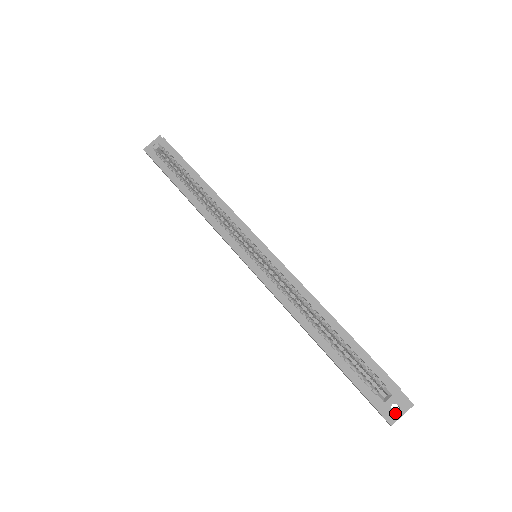
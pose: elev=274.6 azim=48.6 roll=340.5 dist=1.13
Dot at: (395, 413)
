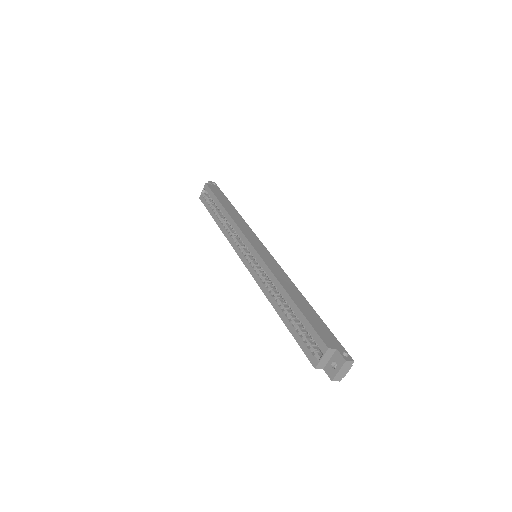
Dot at: (334, 370)
